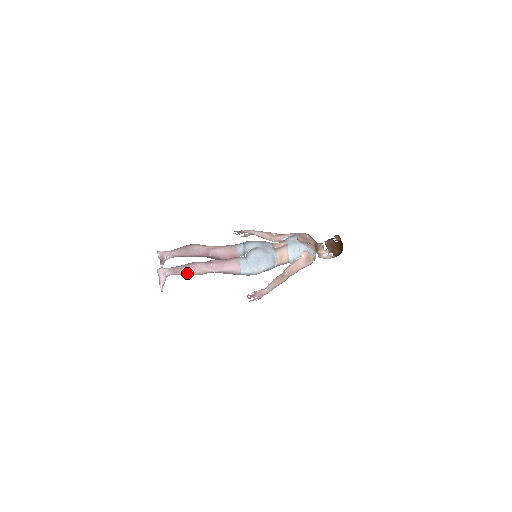
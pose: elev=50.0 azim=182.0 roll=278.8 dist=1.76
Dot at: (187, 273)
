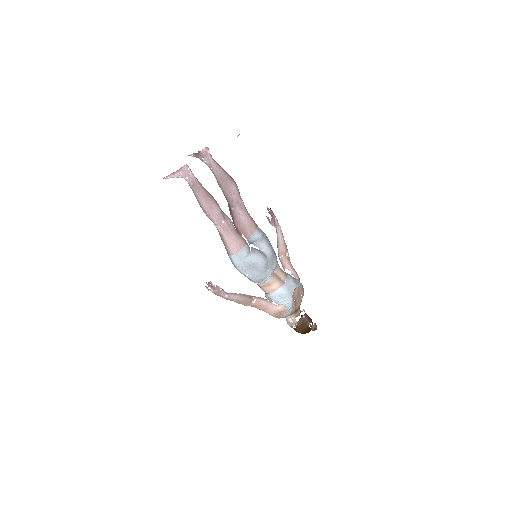
Dot at: (200, 201)
